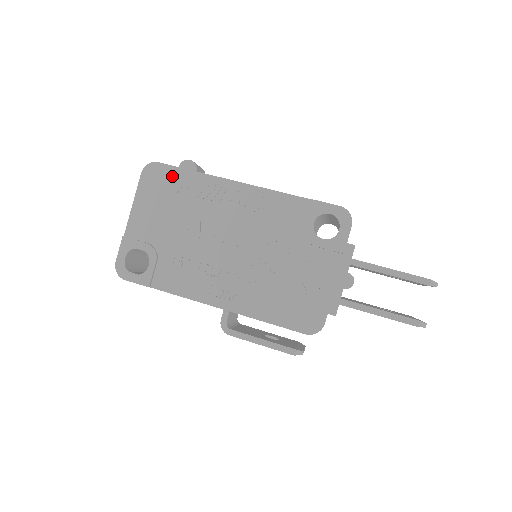
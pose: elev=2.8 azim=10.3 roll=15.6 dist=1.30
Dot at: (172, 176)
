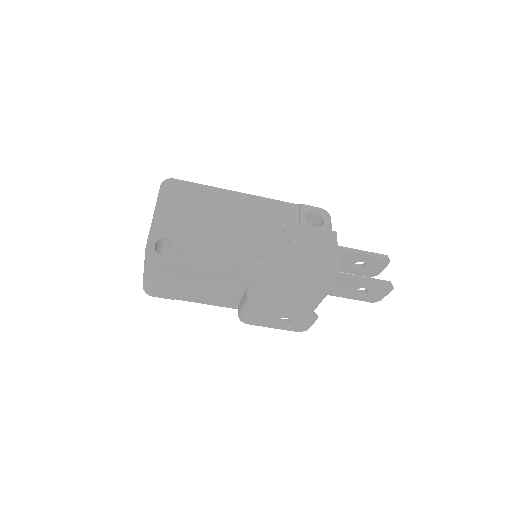
Dot at: (189, 188)
